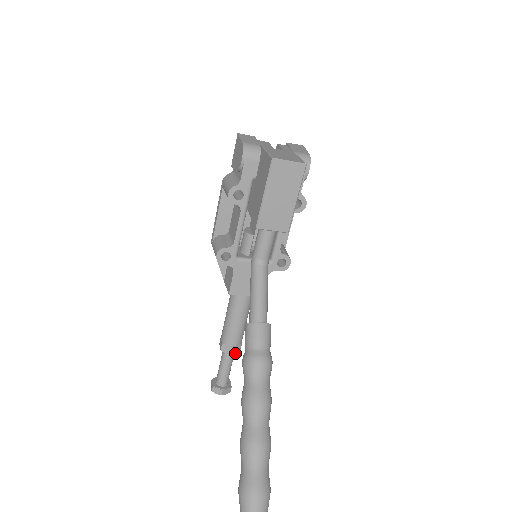
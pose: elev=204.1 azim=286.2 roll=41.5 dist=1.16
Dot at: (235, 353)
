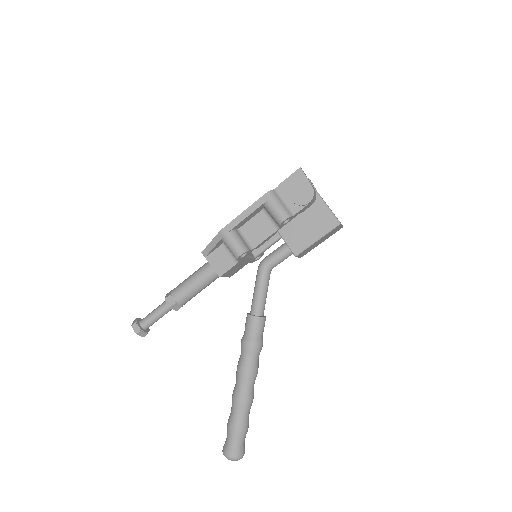
Dot at: (177, 309)
